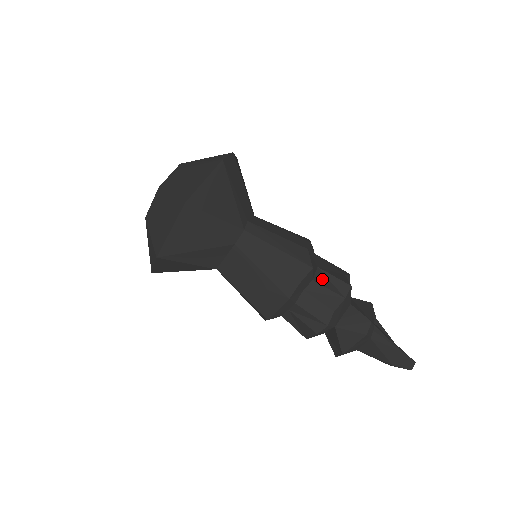
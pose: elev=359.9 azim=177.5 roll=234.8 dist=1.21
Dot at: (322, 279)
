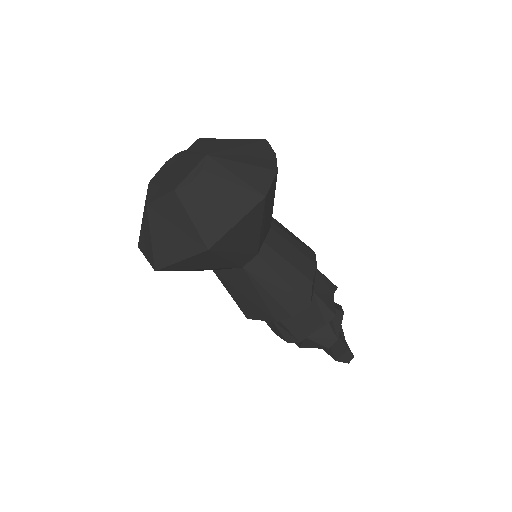
Dot at: (313, 306)
